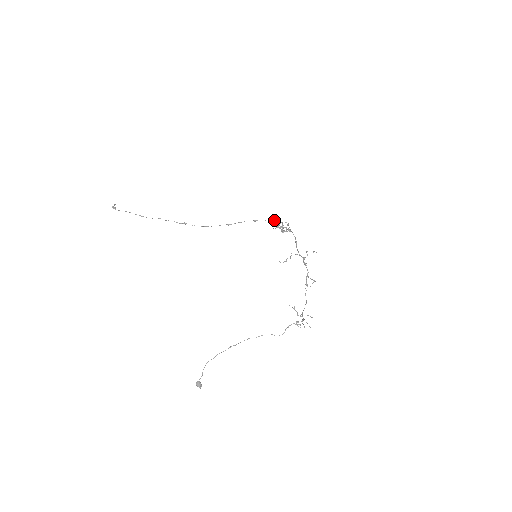
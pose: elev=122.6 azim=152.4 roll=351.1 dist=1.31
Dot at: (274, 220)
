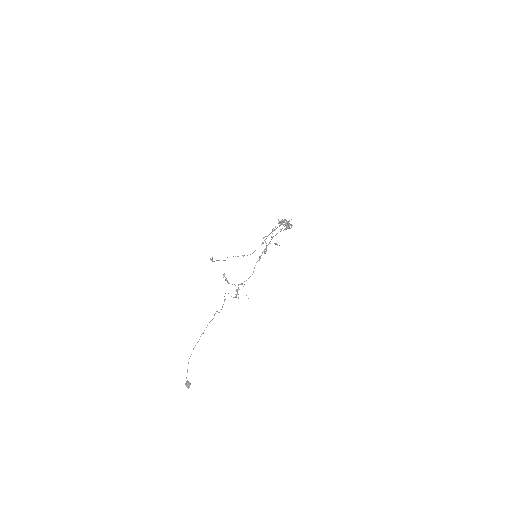
Dot at: (281, 221)
